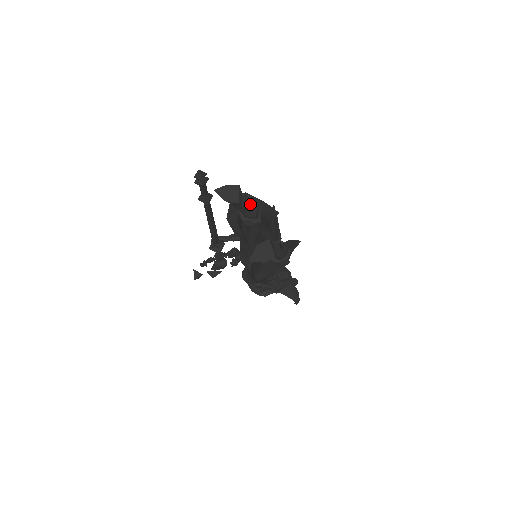
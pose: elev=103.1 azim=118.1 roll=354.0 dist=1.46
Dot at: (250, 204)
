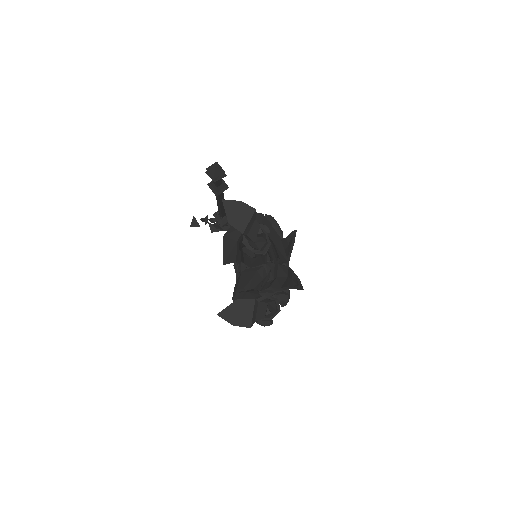
Dot at: (259, 236)
